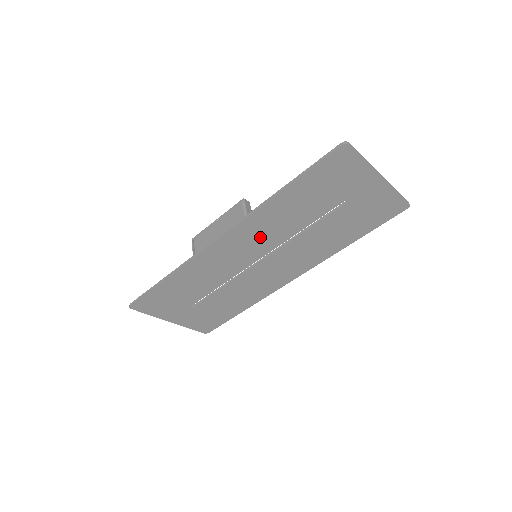
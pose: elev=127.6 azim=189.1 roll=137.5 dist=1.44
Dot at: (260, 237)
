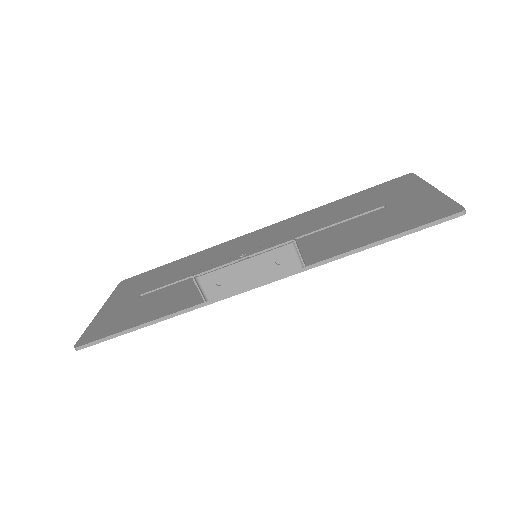
Dot at: occluded
